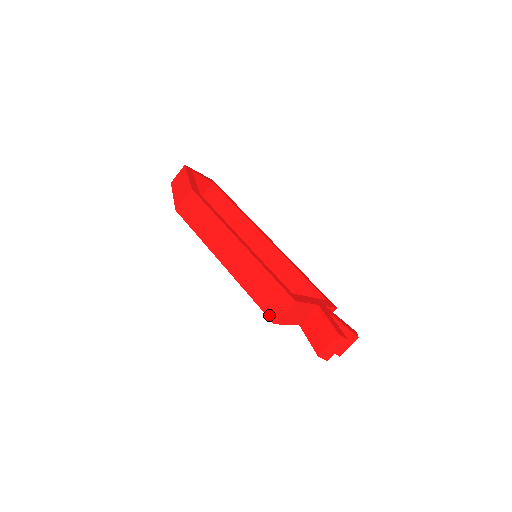
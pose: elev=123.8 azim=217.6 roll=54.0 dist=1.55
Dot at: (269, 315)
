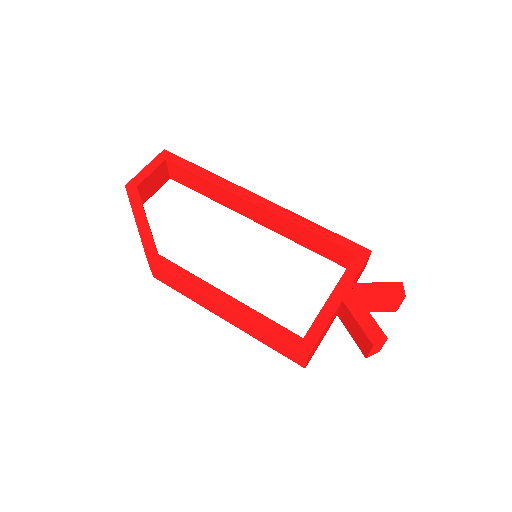
Dot at: (296, 362)
